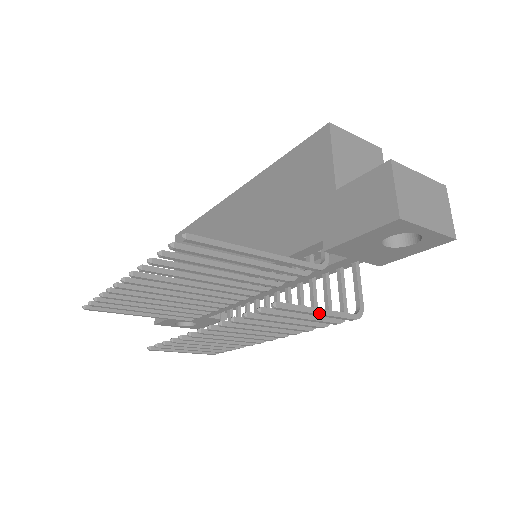
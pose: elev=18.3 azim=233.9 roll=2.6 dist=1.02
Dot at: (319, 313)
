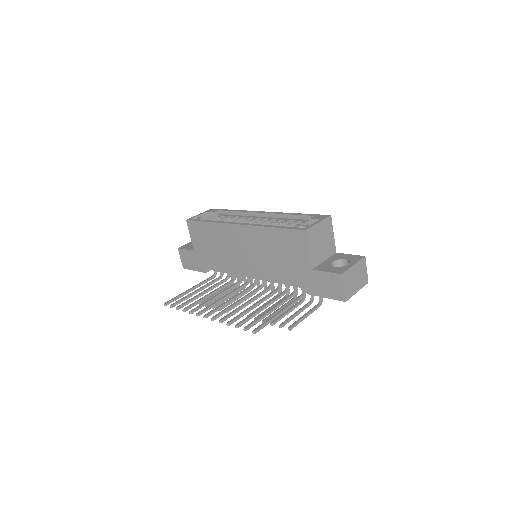
Dot at: occluded
